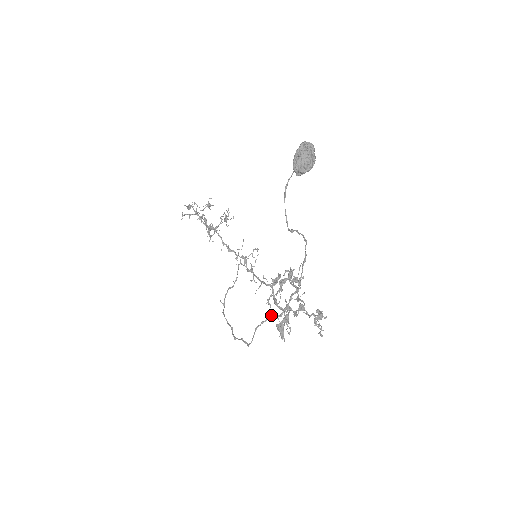
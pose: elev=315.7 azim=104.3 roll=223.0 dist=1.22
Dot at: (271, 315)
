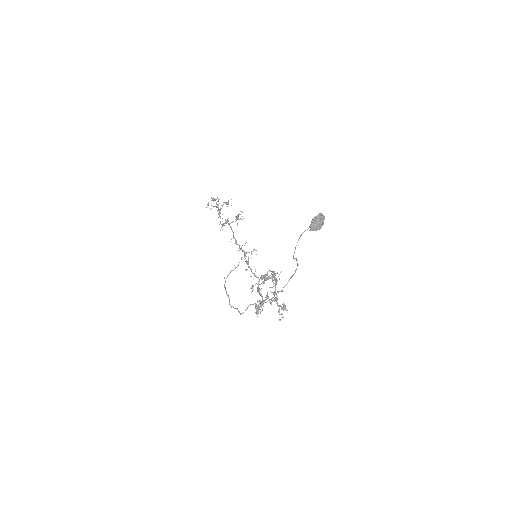
Dot at: (261, 301)
